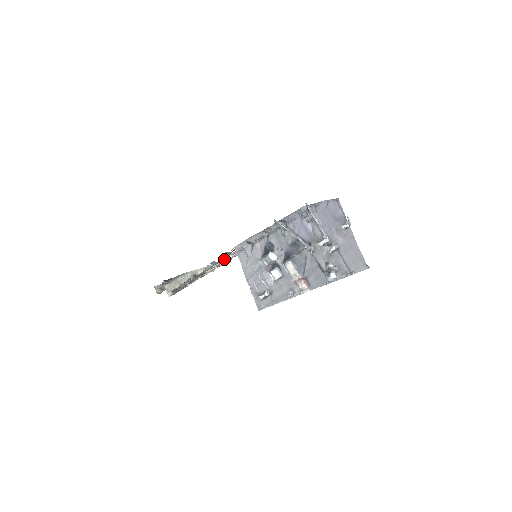
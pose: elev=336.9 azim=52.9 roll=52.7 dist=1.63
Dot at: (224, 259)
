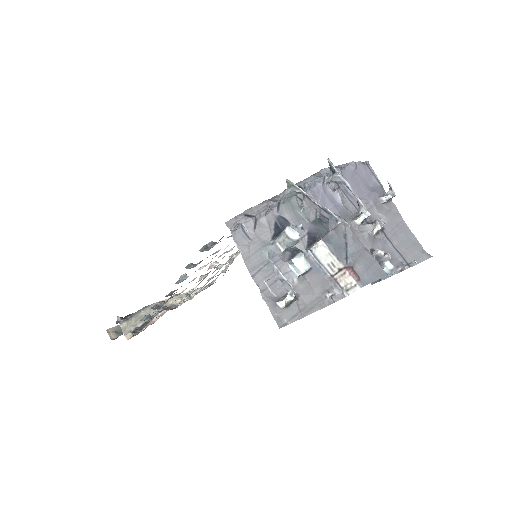
Dot at: (207, 264)
